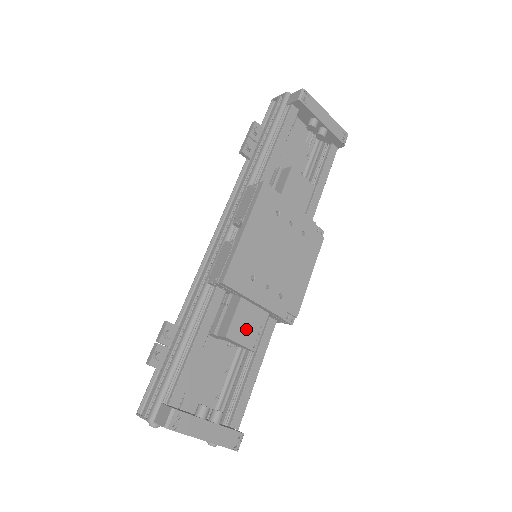
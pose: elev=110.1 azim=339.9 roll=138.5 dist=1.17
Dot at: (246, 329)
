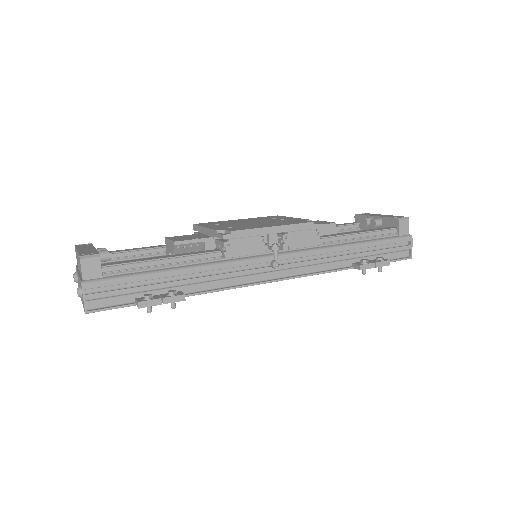
Dot at: (184, 238)
